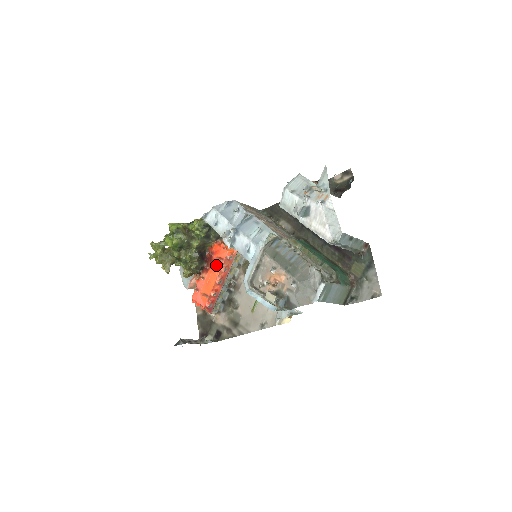
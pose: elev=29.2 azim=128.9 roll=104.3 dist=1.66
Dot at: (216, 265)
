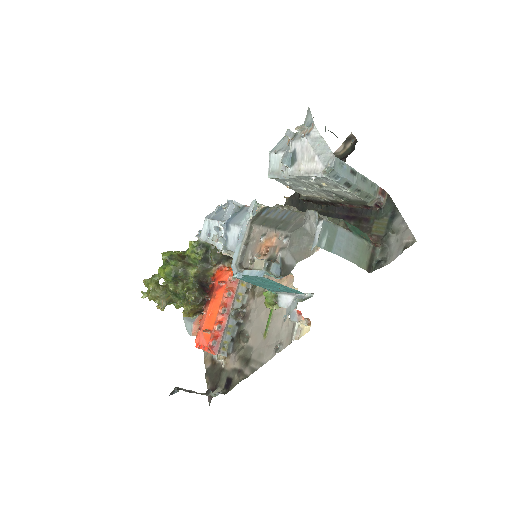
Dot at: (218, 291)
